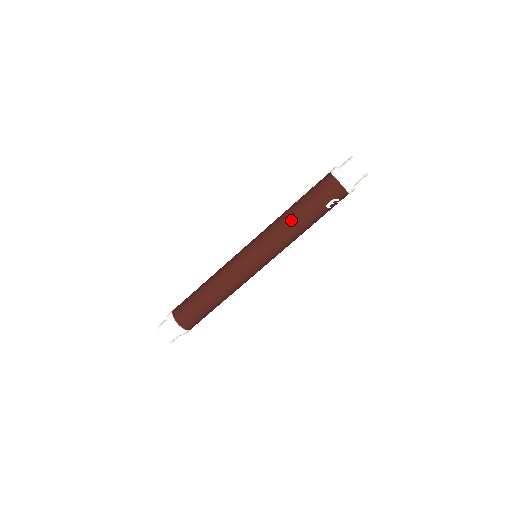
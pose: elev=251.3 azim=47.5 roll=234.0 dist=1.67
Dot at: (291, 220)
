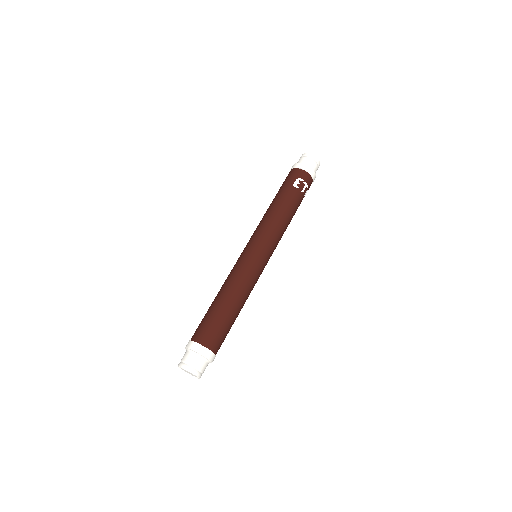
Dot at: (270, 208)
